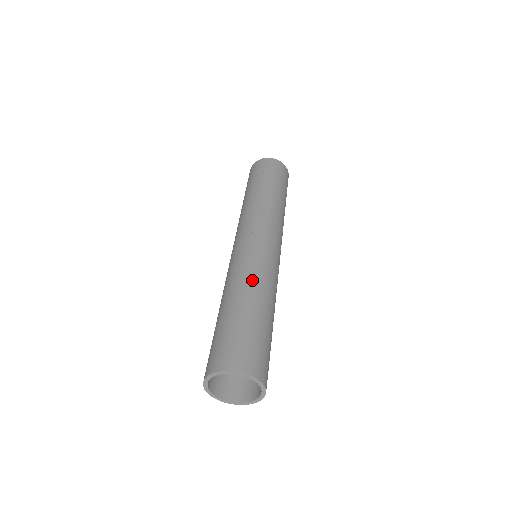
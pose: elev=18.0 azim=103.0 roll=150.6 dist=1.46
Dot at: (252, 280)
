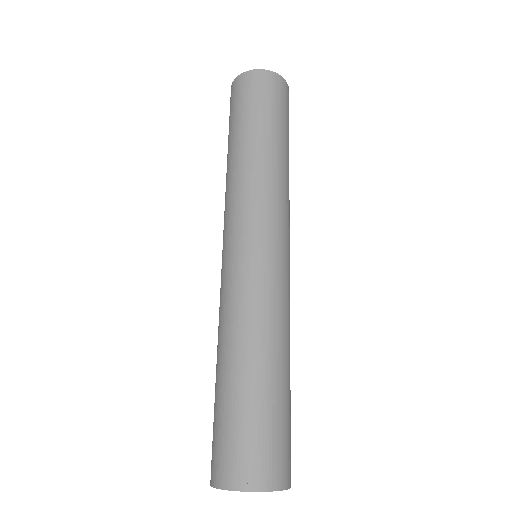
Dot at: (264, 327)
